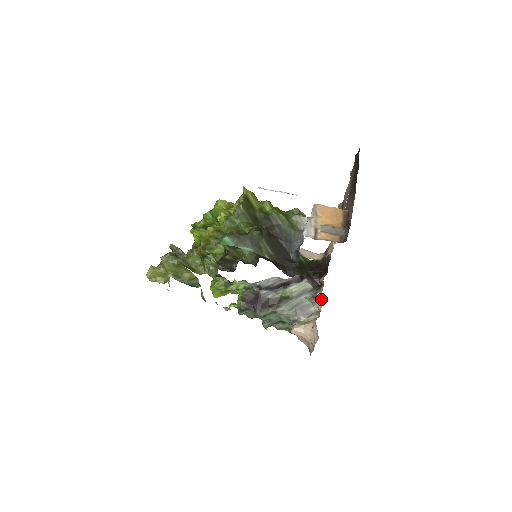
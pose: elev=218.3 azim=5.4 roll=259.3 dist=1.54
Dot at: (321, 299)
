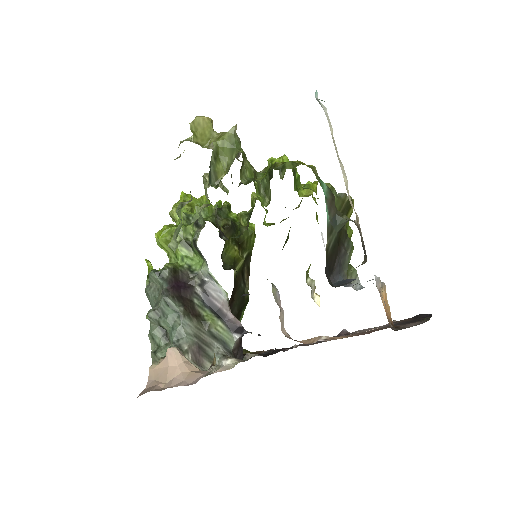
Dot at: (233, 365)
